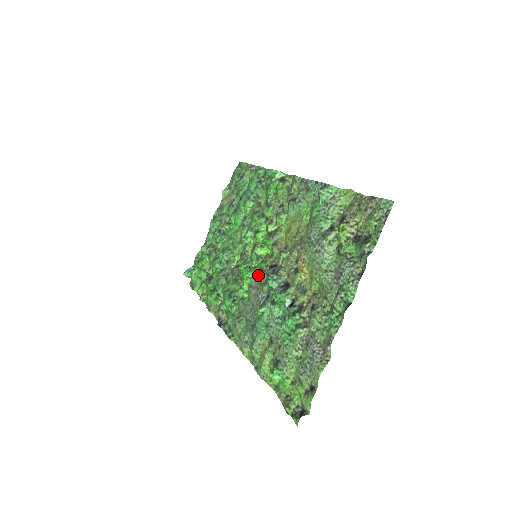
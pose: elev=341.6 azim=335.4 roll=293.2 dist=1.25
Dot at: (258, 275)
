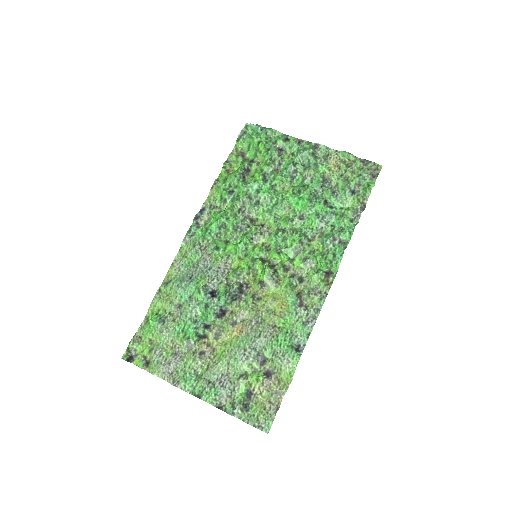
Dot at: (237, 266)
